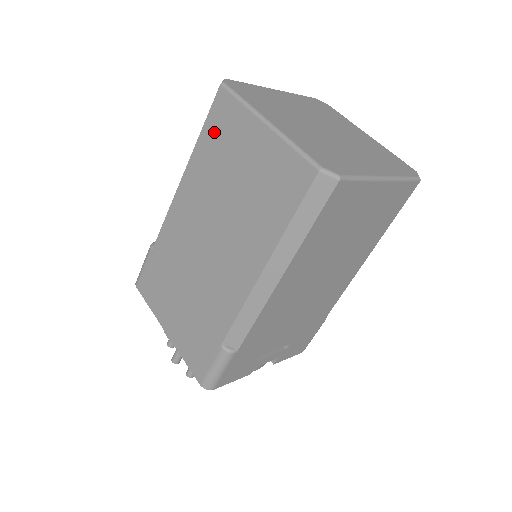
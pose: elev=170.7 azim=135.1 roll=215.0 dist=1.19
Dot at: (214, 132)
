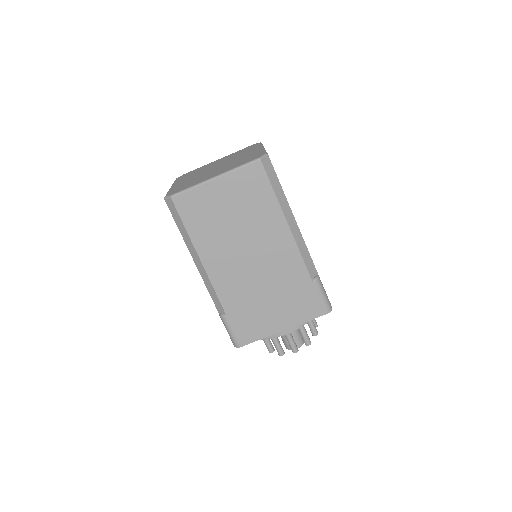
Dot at: (193, 218)
